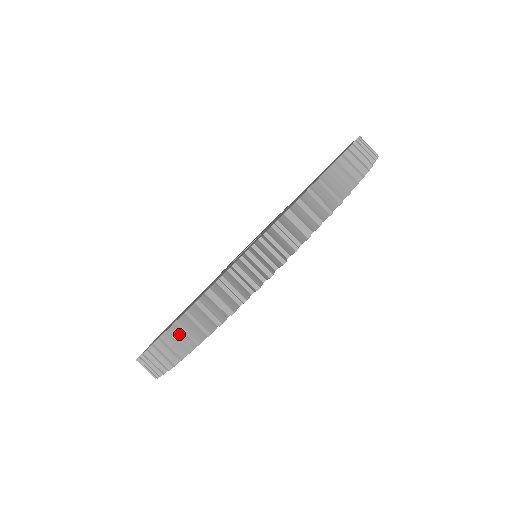
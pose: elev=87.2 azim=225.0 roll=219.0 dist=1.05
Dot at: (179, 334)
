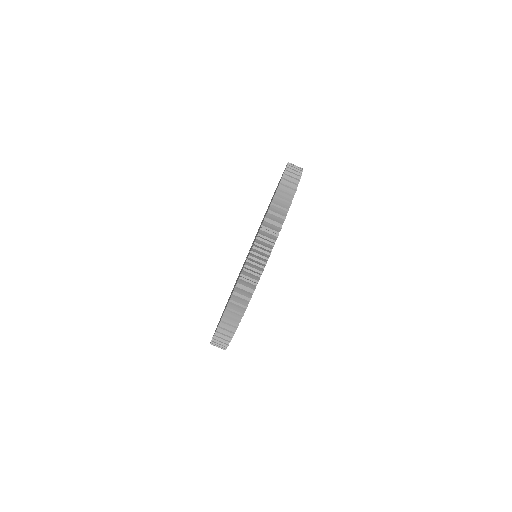
Dot at: occluded
